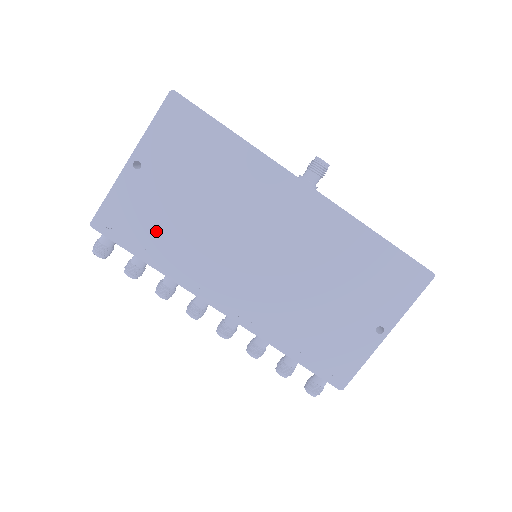
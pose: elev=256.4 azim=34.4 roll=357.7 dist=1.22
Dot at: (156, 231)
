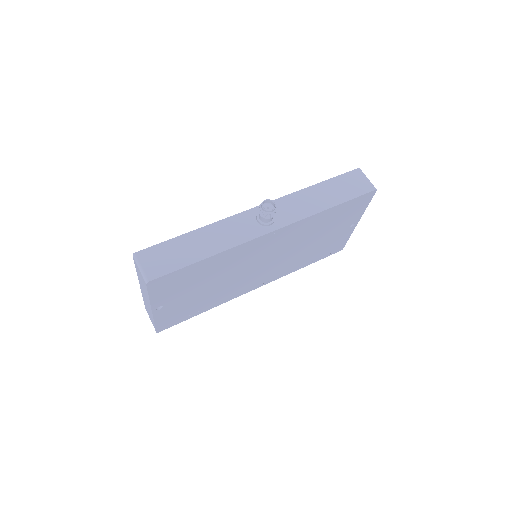
Dot at: (196, 306)
